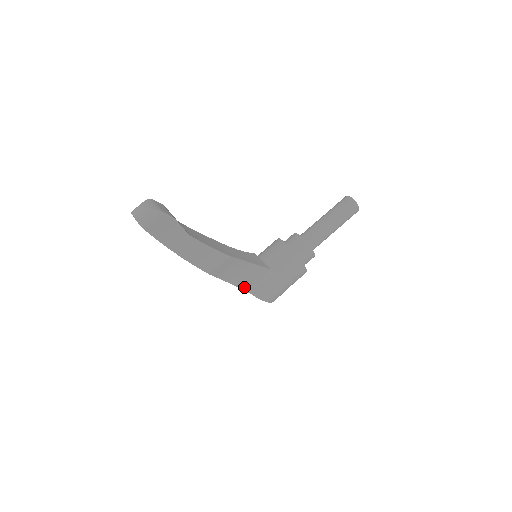
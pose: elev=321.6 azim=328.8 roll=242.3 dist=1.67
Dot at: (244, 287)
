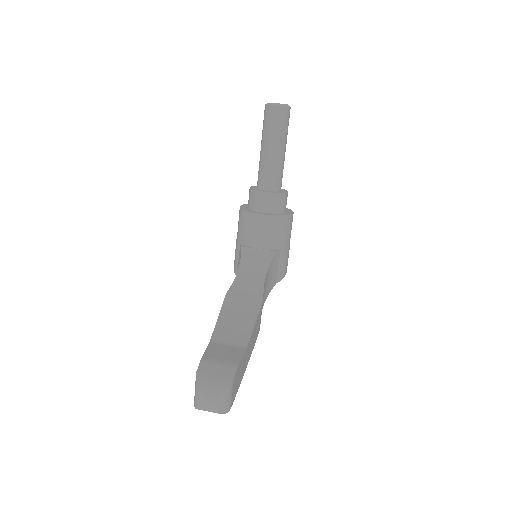
Dot at: (270, 289)
